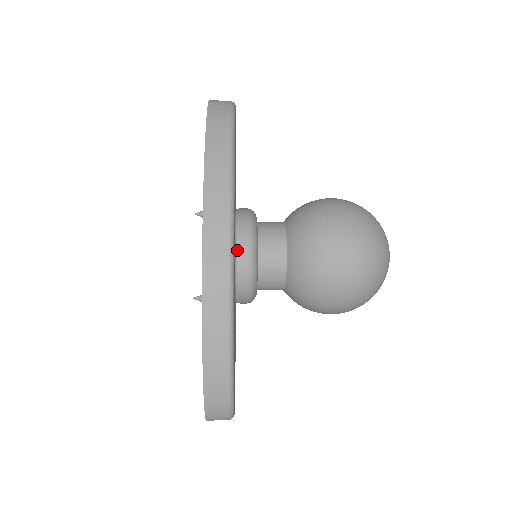
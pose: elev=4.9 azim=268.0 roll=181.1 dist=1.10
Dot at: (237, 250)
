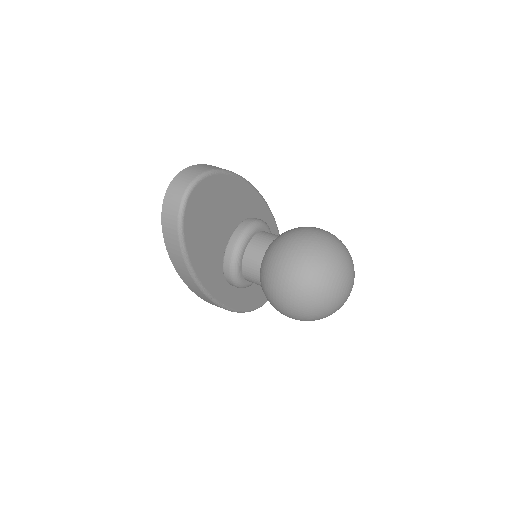
Dot at: (228, 283)
